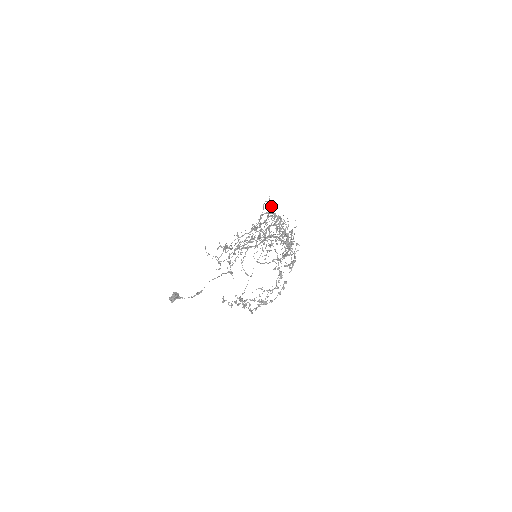
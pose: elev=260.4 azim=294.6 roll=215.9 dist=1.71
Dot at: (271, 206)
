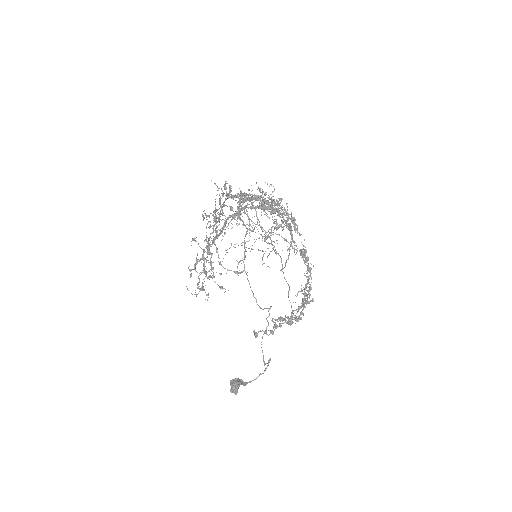
Dot at: occluded
